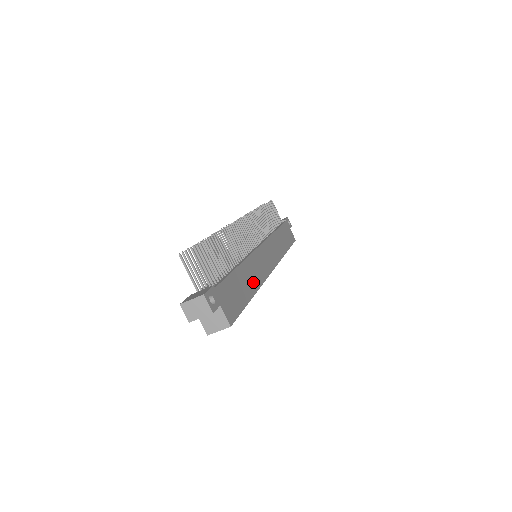
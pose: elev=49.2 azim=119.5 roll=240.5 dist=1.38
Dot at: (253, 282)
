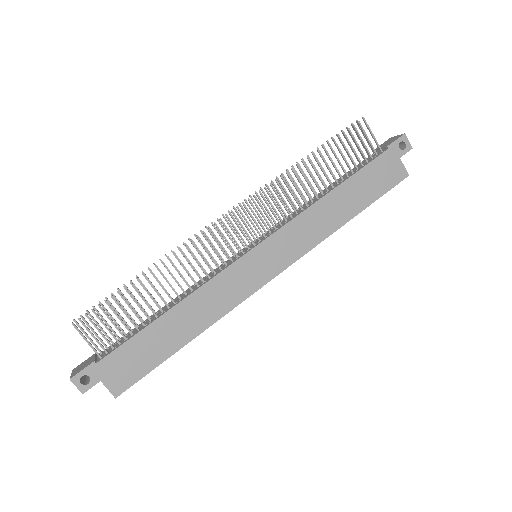
Dot at: (198, 321)
